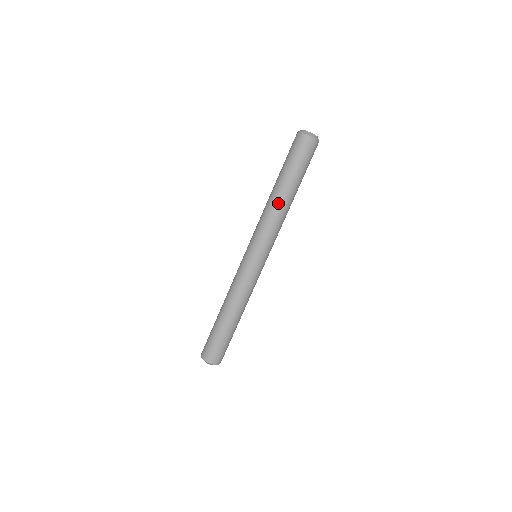
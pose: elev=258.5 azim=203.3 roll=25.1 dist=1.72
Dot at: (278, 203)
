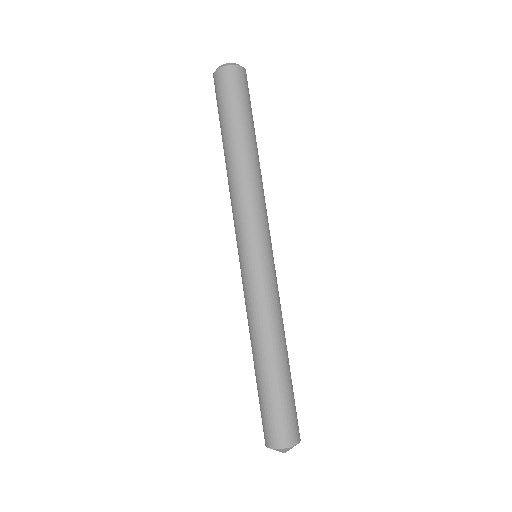
Dot at: (229, 171)
